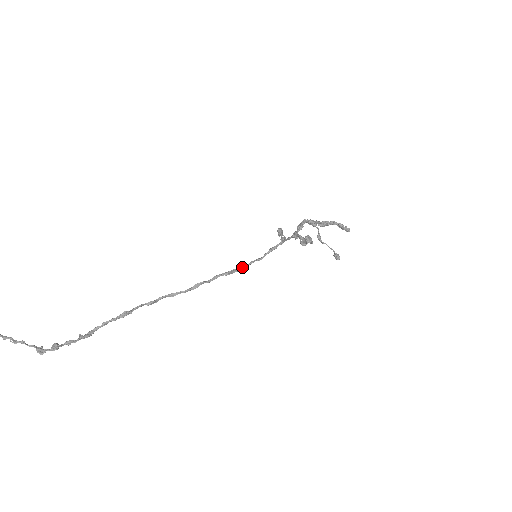
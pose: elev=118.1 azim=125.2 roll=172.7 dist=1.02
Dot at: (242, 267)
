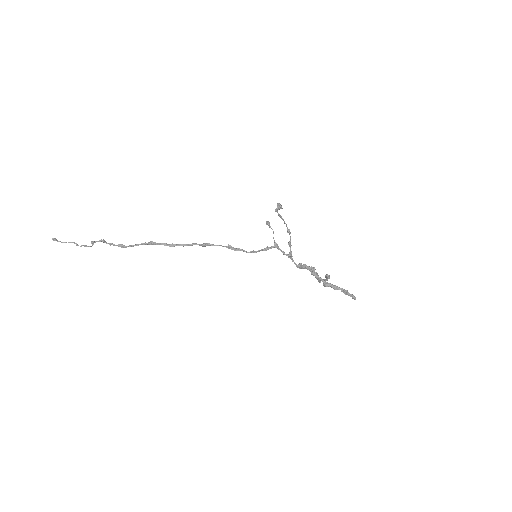
Dot at: (241, 249)
